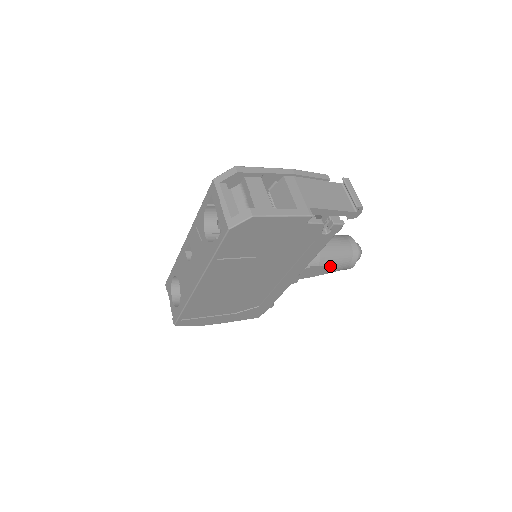
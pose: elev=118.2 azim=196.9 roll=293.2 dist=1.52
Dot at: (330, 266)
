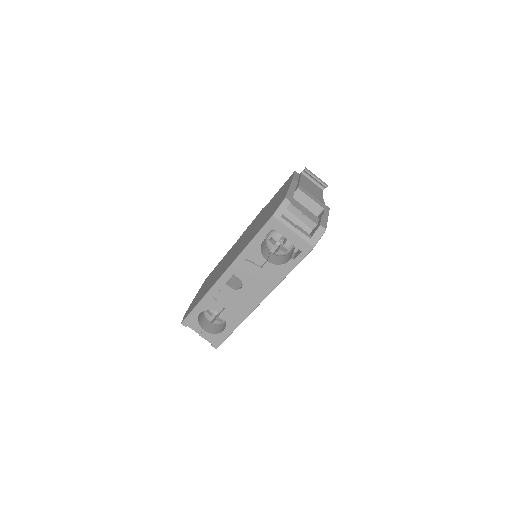
Dot at: occluded
